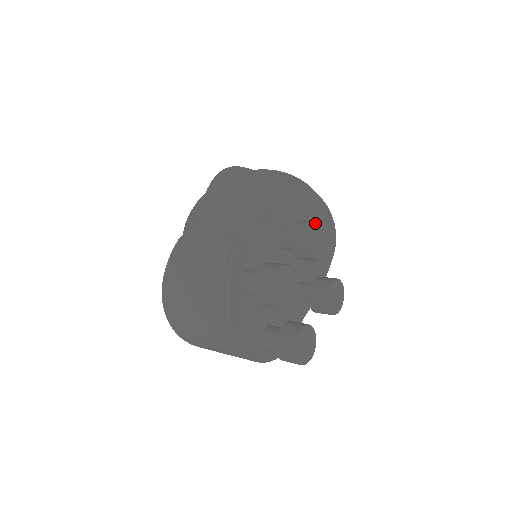
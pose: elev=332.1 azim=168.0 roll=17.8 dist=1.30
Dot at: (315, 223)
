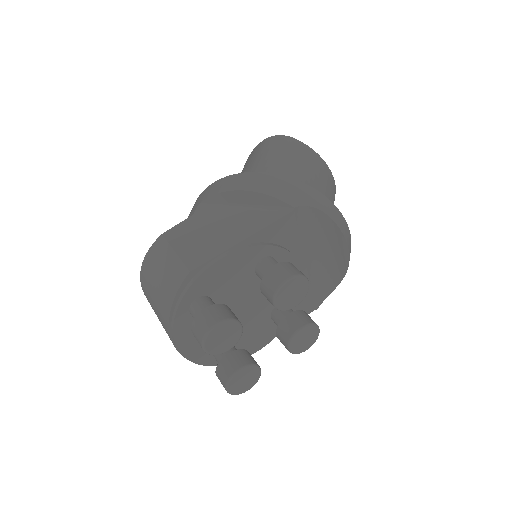
Dot at: (287, 277)
